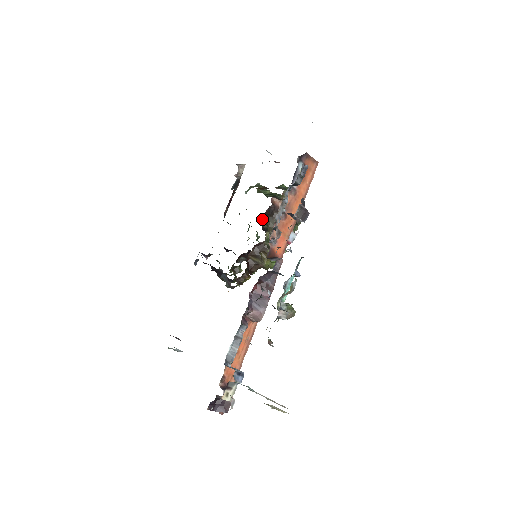
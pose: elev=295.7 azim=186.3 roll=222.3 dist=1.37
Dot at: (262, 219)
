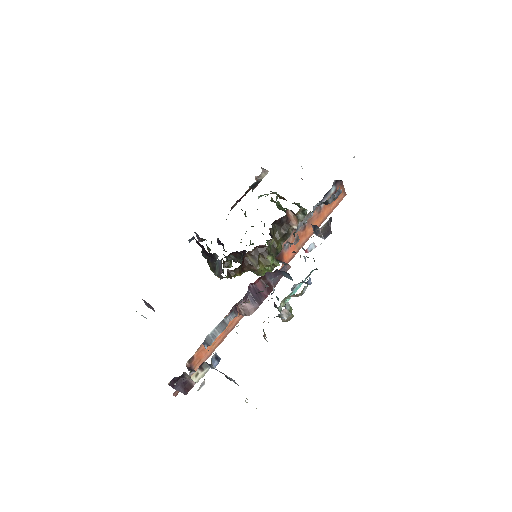
Dot at: (272, 225)
